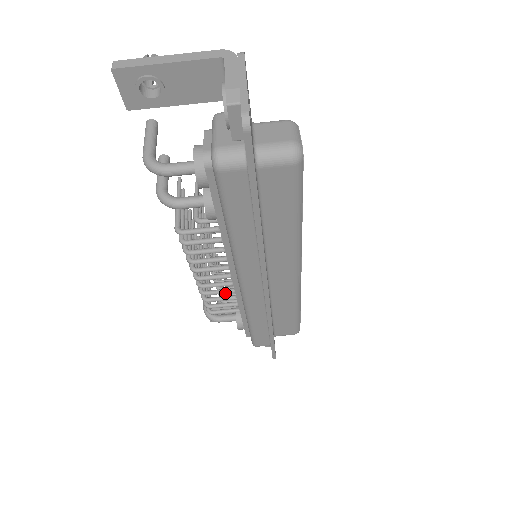
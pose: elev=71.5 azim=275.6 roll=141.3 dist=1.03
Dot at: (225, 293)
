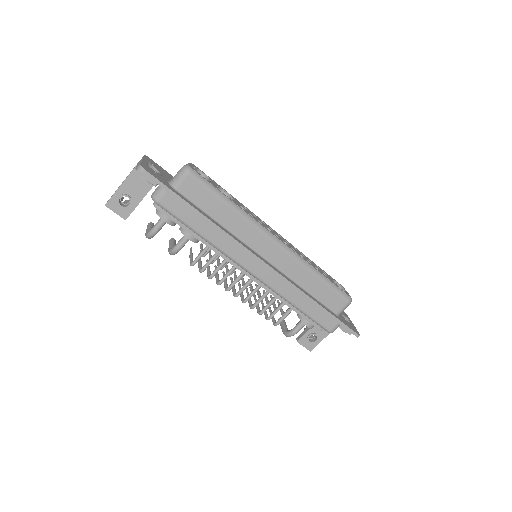
Dot at: (264, 297)
